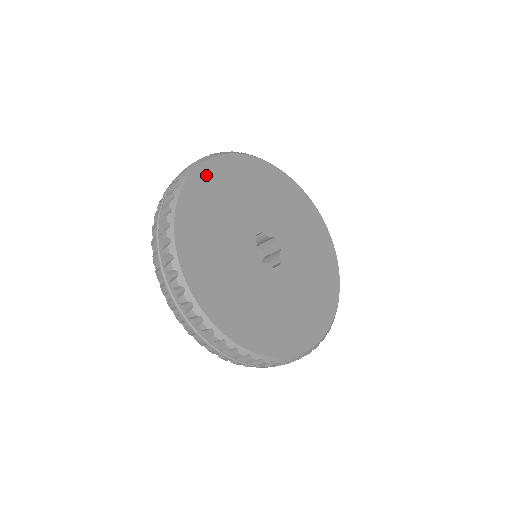
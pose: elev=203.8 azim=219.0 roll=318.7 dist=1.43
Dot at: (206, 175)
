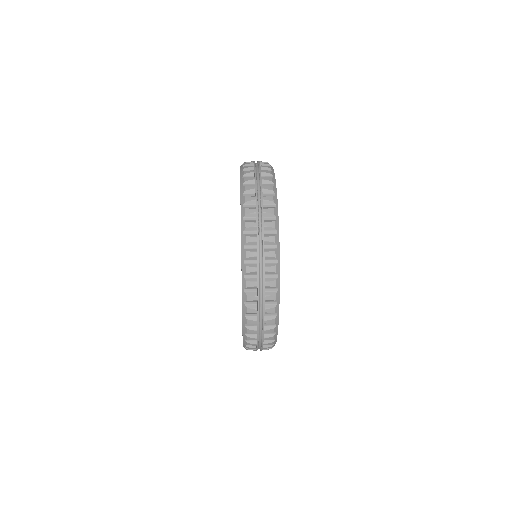
Dot at: occluded
